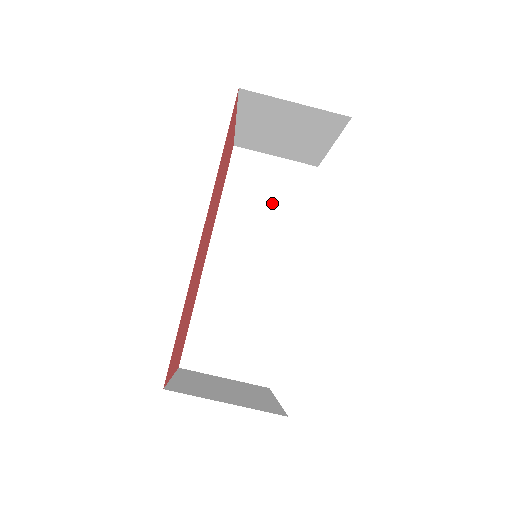
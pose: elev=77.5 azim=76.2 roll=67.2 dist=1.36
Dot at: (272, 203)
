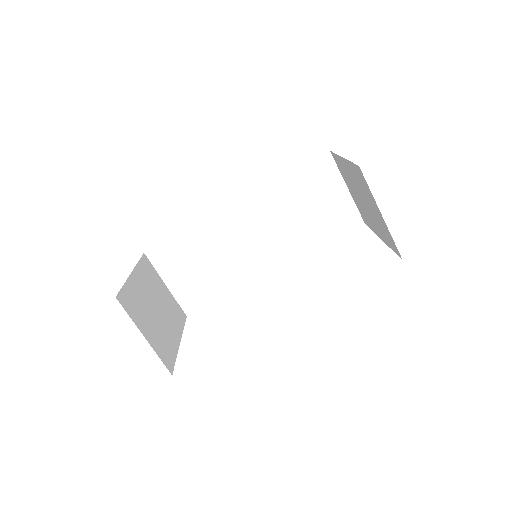
Dot at: (310, 216)
